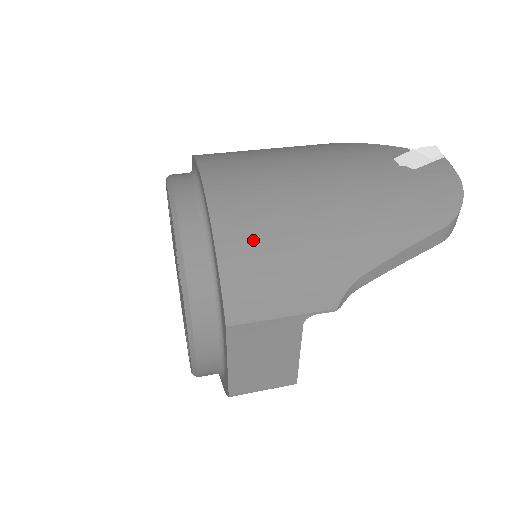
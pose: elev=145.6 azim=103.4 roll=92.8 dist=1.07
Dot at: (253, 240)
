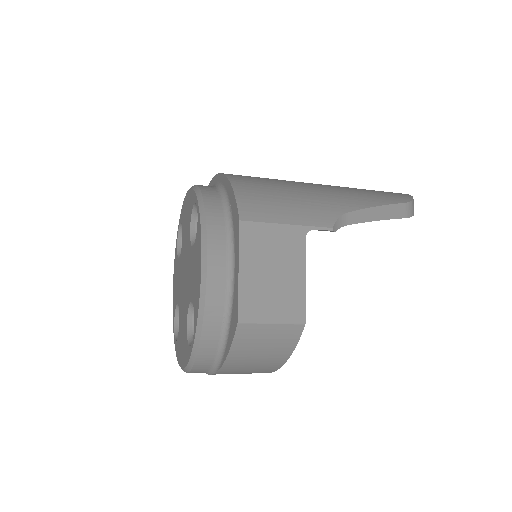
Dot at: (259, 184)
